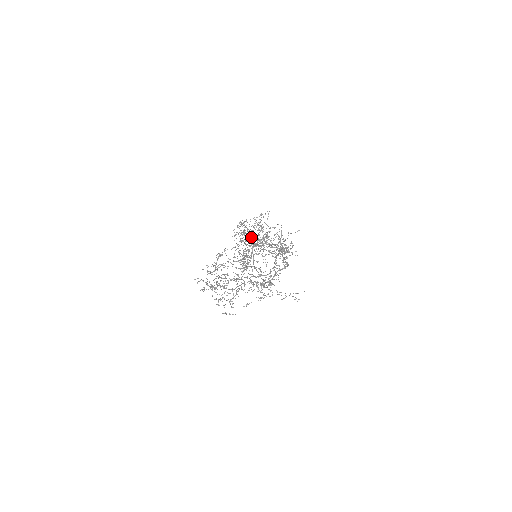
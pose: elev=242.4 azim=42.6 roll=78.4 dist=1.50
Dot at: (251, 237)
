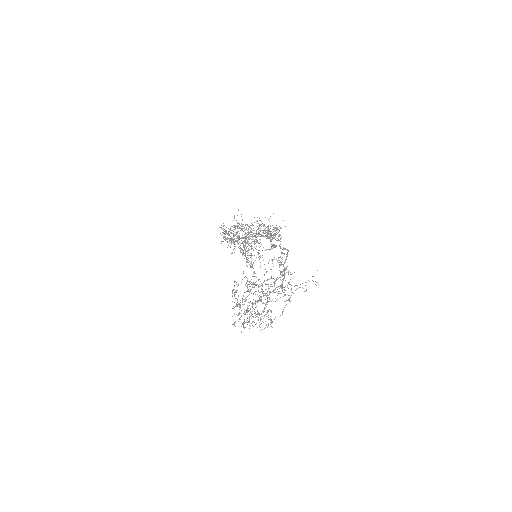
Dot at: (239, 238)
